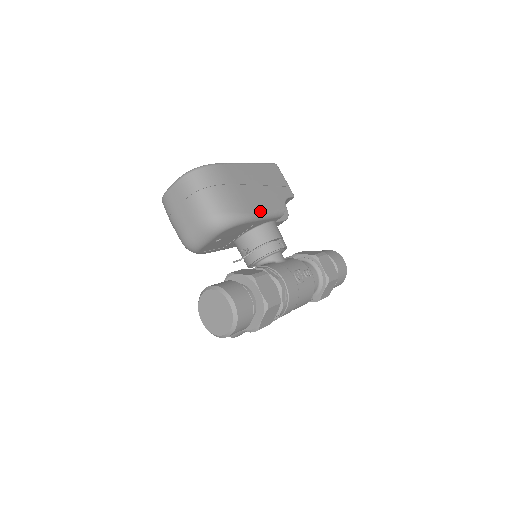
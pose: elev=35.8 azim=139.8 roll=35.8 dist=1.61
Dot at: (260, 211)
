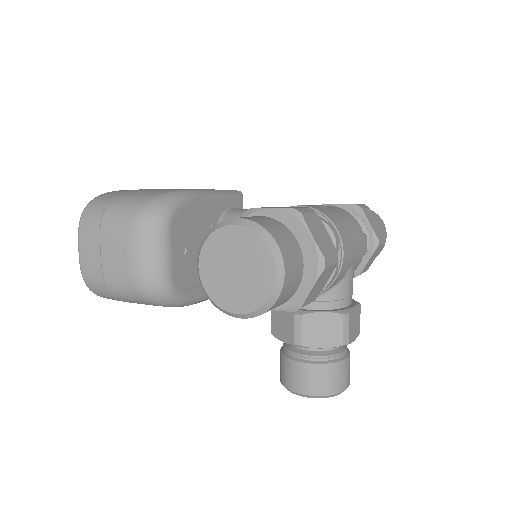
Dot at: (202, 189)
